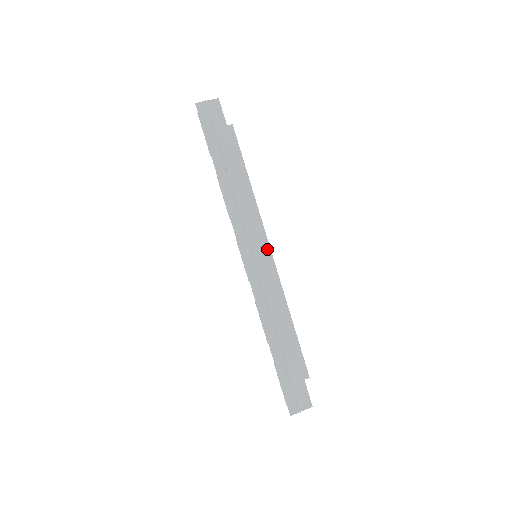
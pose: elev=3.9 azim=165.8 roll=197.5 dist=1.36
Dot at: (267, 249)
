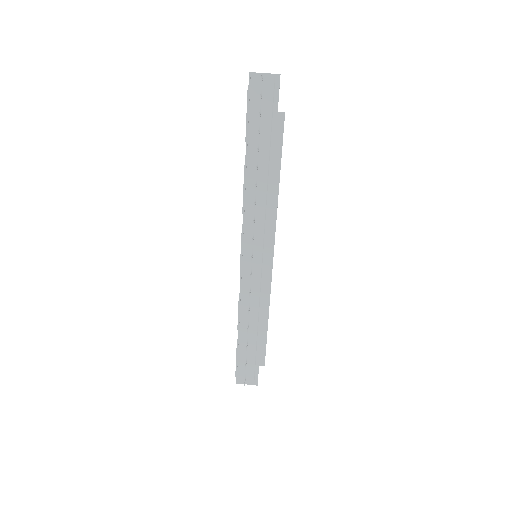
Dot at: (270, 254)
